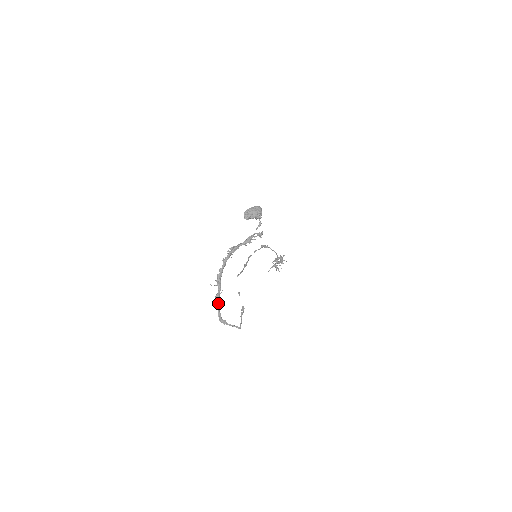
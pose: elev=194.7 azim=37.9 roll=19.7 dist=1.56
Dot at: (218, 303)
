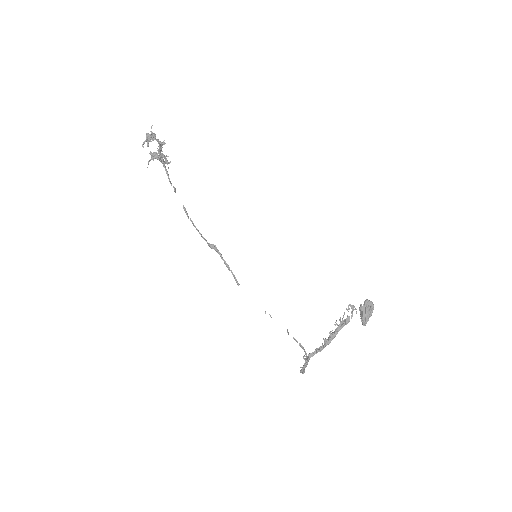
Dot at: (304, 368)
